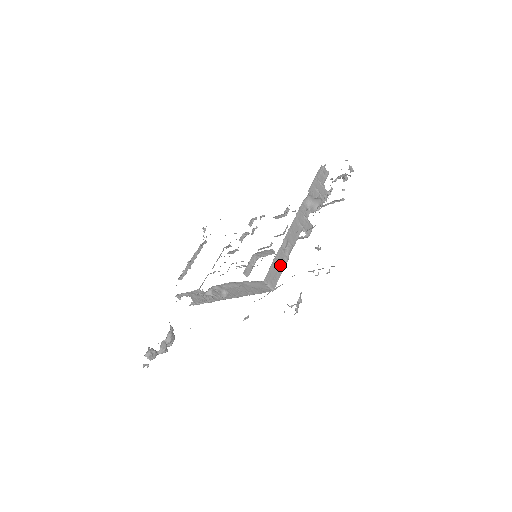
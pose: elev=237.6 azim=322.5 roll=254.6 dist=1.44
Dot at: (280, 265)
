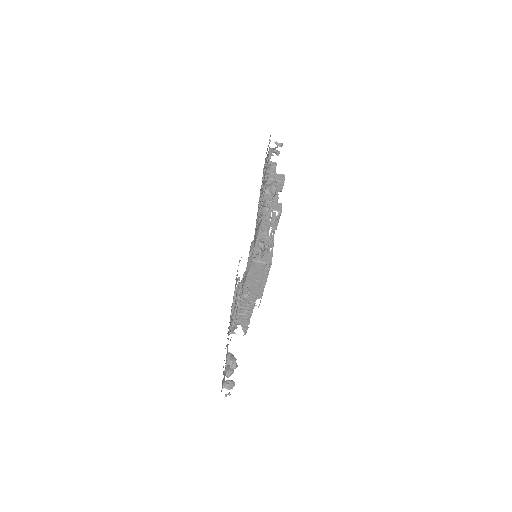
Dot at: occluded
